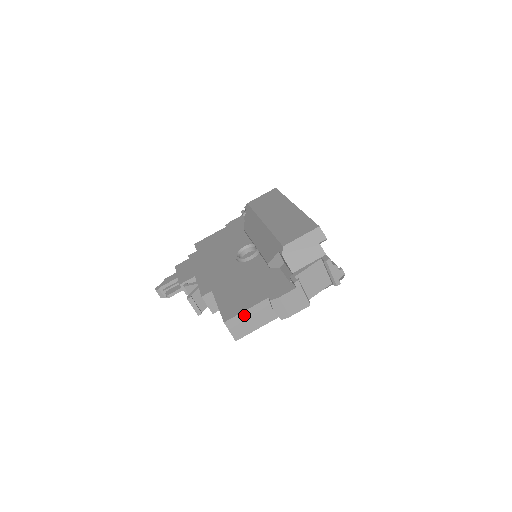
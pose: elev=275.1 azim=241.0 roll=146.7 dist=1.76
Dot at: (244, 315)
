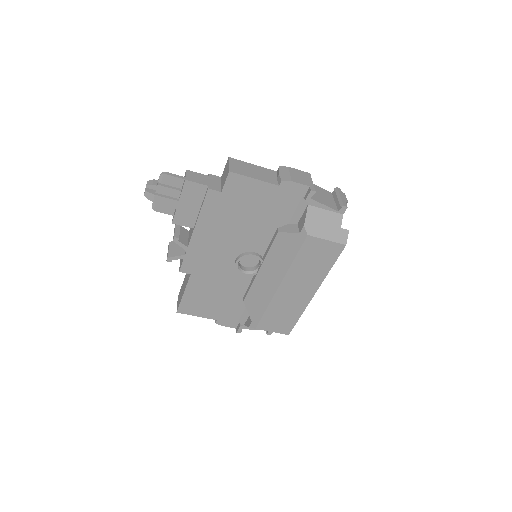
Dot at: (194, 313)
